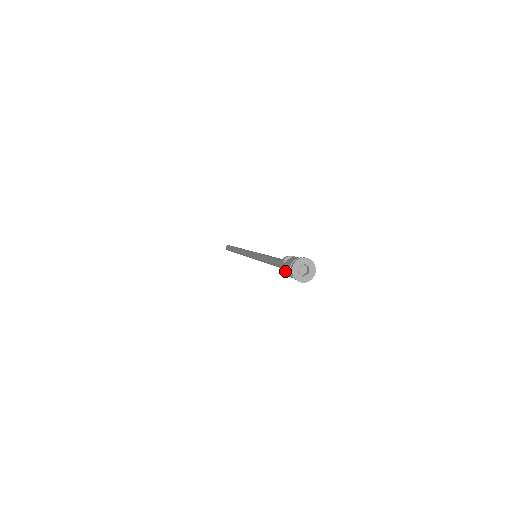
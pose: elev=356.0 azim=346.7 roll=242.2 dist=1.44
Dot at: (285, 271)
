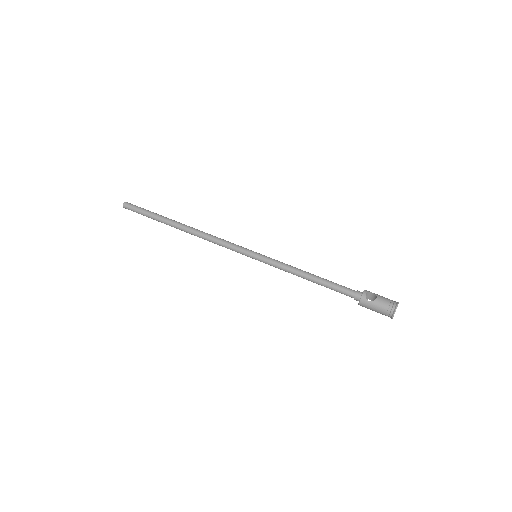
Dot at: (373, 308)
